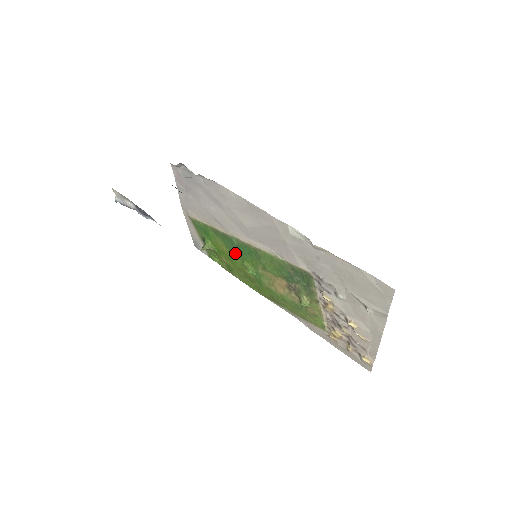
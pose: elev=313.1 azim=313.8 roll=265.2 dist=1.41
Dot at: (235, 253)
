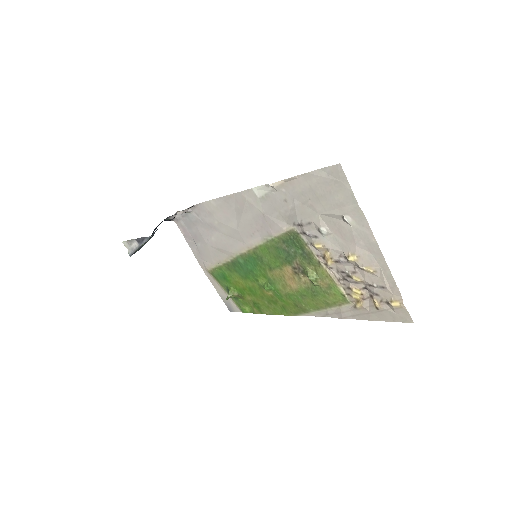
Dot at: (249, 277)
